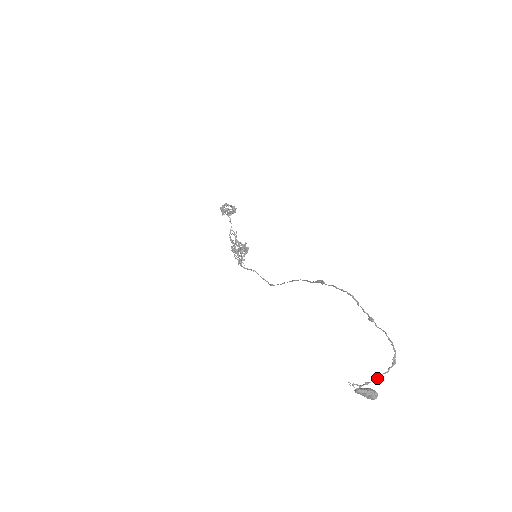
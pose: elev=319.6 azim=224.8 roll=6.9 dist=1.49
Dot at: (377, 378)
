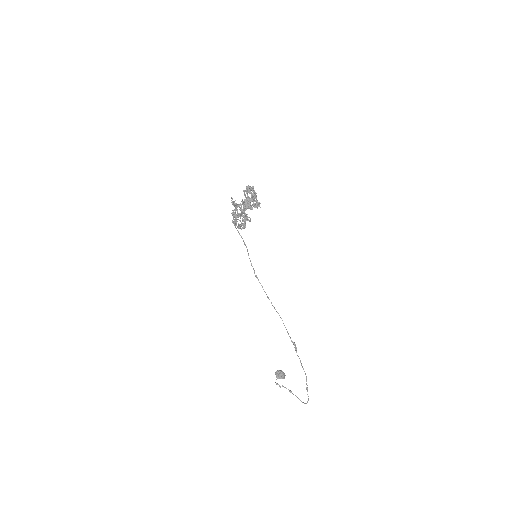
Dot at: occluded
